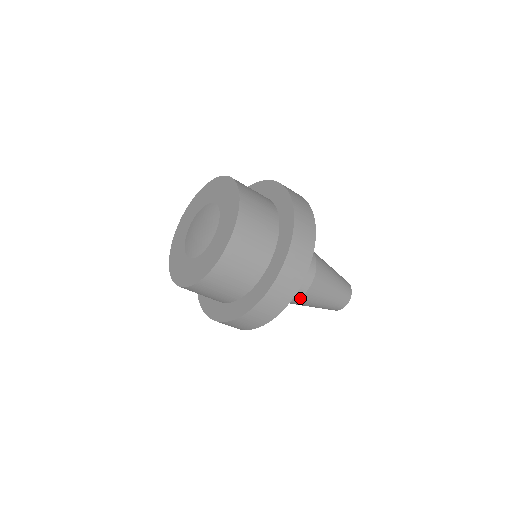
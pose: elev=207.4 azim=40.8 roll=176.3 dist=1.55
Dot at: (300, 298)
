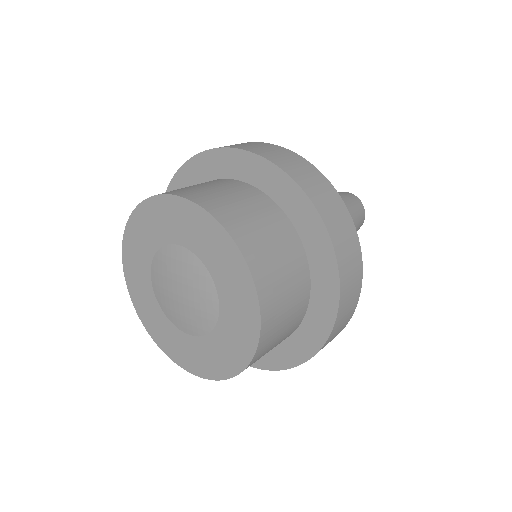
Dot at: occluded
